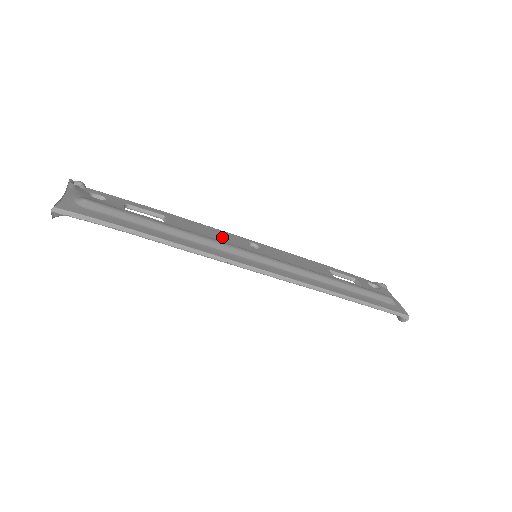
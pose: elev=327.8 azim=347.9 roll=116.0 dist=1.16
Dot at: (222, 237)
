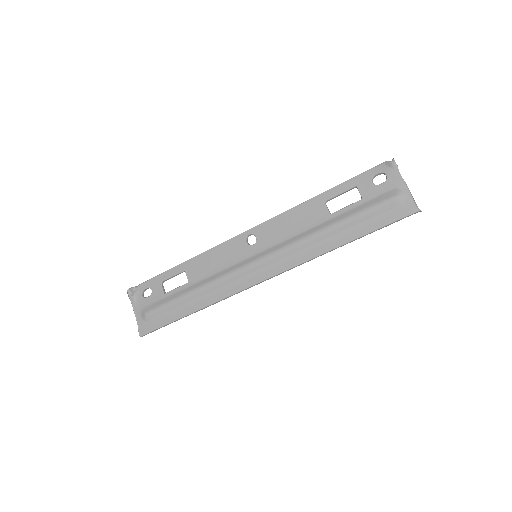
Dot at: (226, 257)
